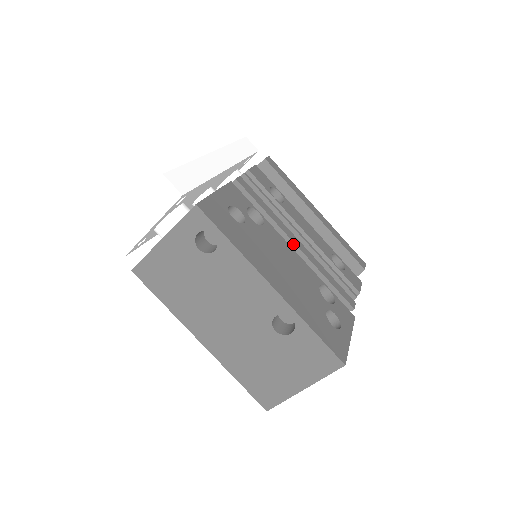
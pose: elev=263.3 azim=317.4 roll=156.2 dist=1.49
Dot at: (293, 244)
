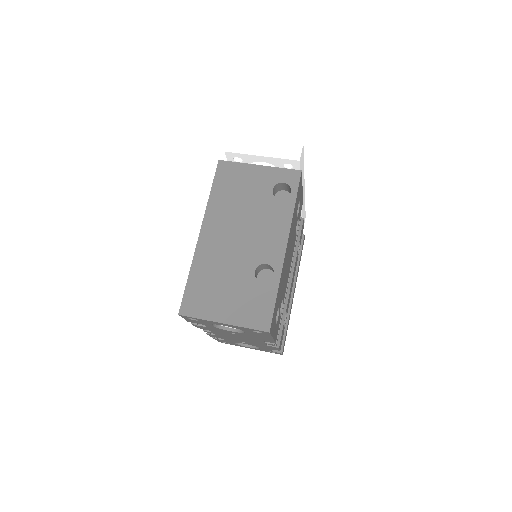
Dot at: occluded
